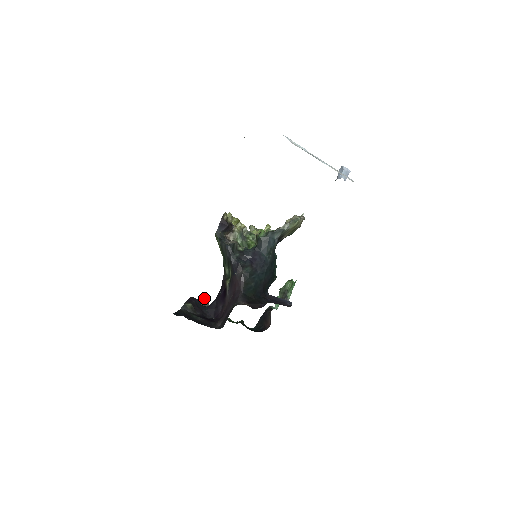
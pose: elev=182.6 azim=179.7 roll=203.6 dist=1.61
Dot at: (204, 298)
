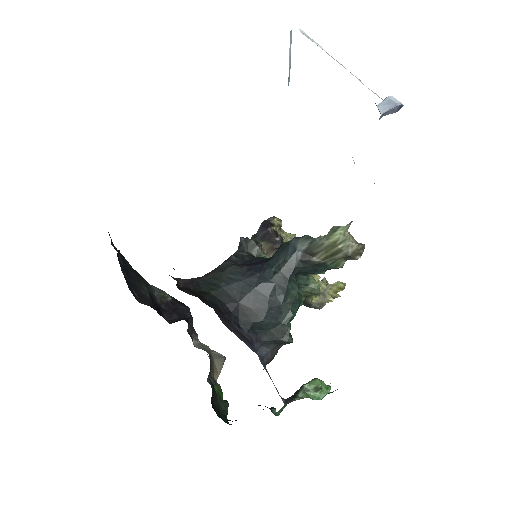
Dot at: occluded
